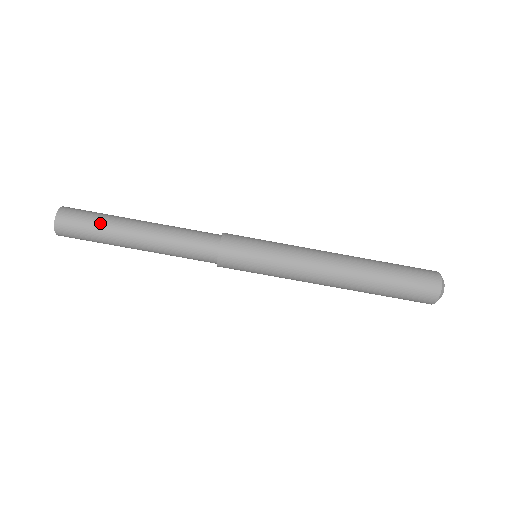
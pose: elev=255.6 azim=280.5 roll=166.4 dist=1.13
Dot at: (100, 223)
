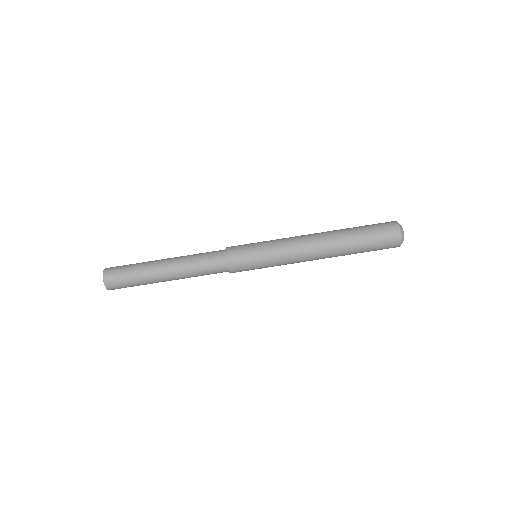
Dot at: (136, 264)
